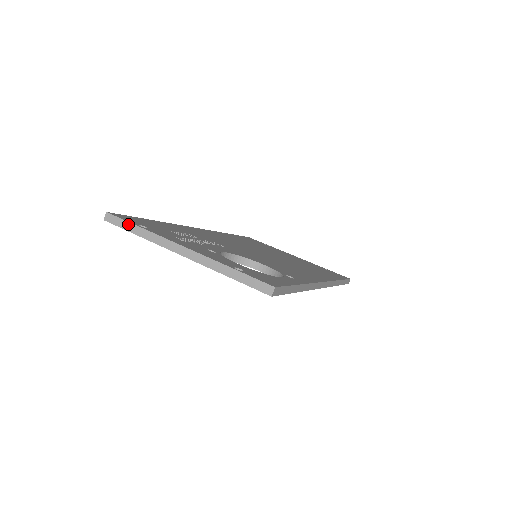
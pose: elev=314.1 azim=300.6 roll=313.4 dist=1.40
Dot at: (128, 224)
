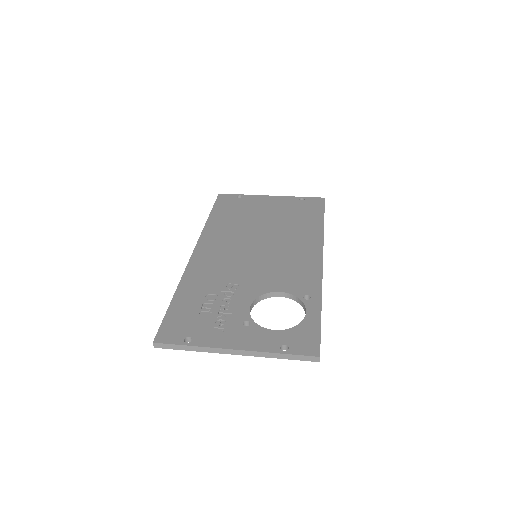
Dot at: (178, 346)
